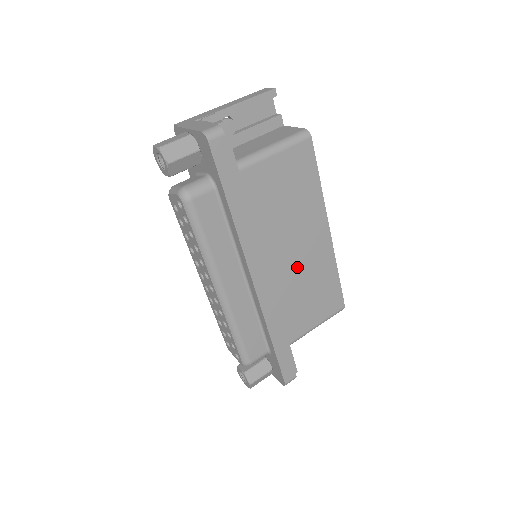
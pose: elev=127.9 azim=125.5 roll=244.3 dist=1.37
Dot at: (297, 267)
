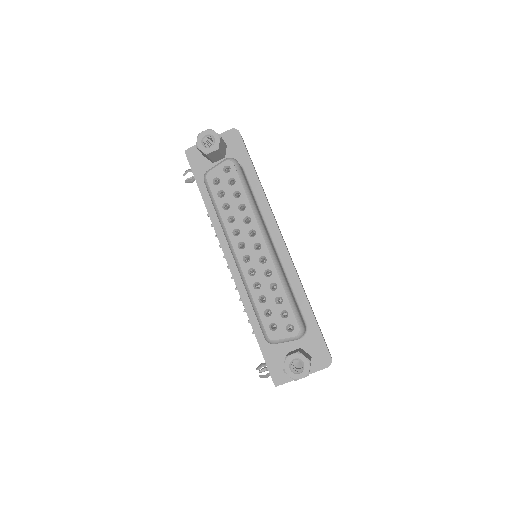
Dot at: occluded
